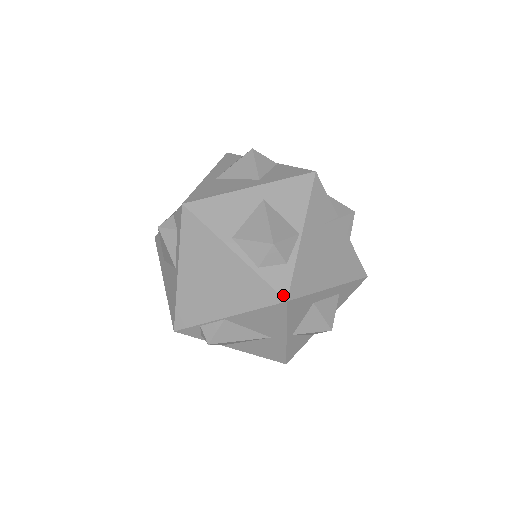
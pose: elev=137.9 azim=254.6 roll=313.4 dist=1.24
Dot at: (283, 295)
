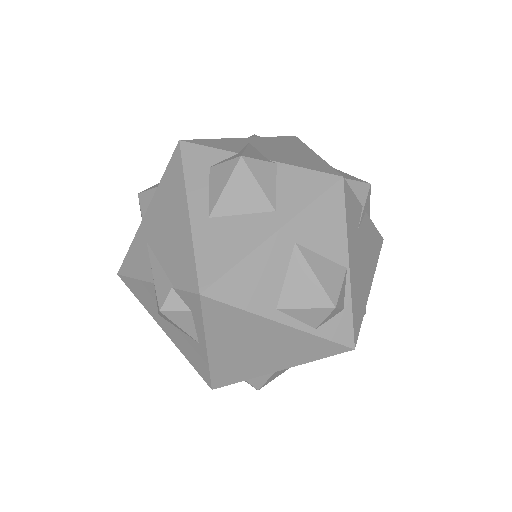
Dot at: (349, 345)
